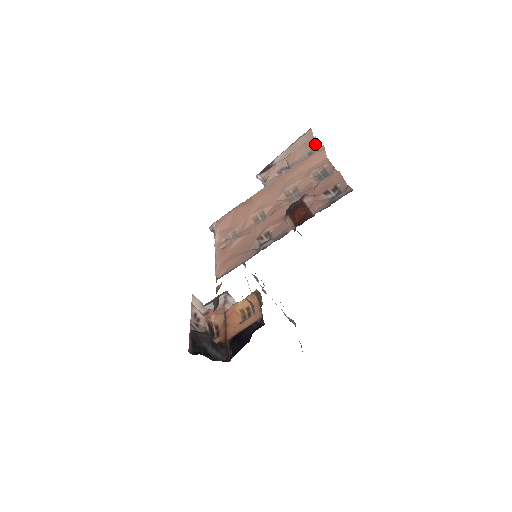
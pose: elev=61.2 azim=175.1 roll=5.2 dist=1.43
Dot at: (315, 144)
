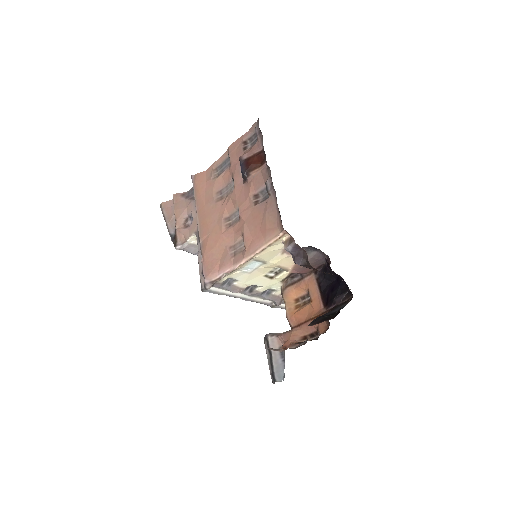
Dot at: (181, 194)
